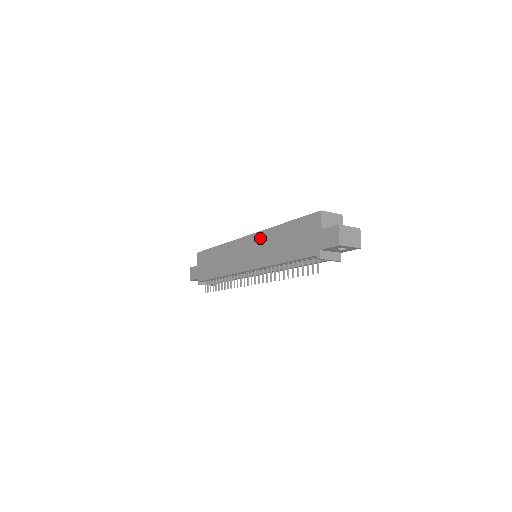
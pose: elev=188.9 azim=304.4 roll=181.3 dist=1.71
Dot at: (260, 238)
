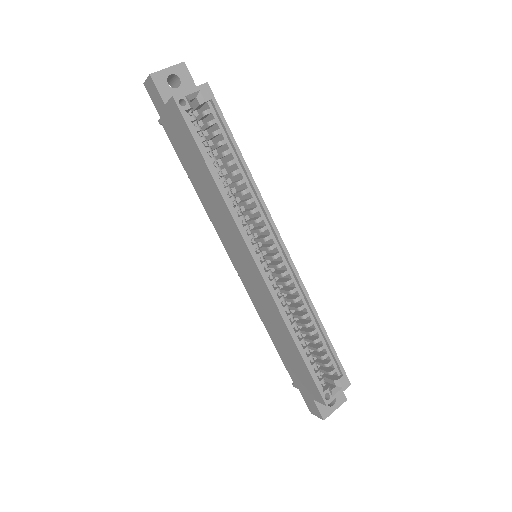
Dot at: (267, 298)
